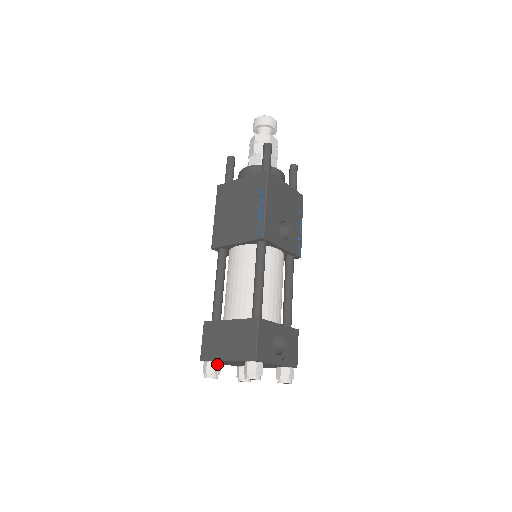
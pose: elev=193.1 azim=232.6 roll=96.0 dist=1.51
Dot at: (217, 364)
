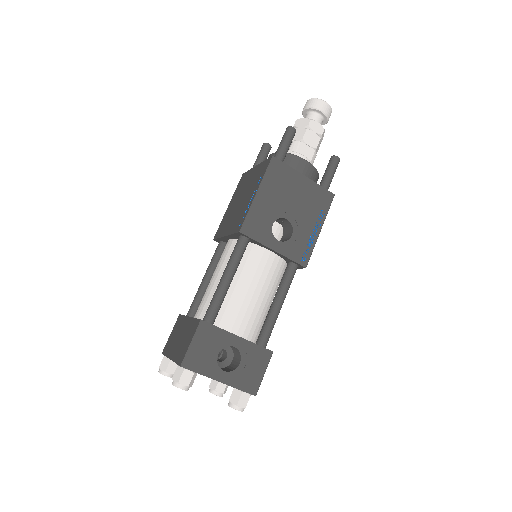
Dot at: (172, 362)
